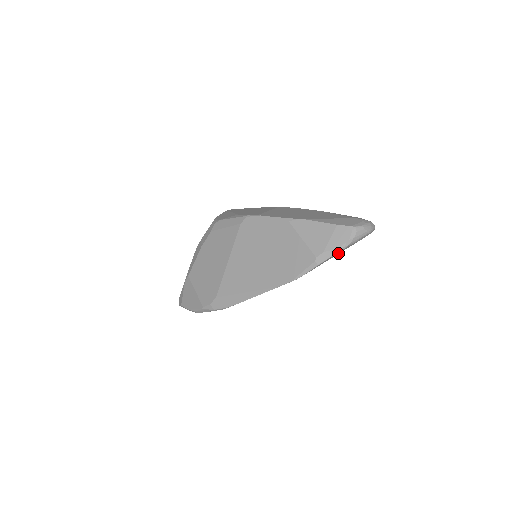
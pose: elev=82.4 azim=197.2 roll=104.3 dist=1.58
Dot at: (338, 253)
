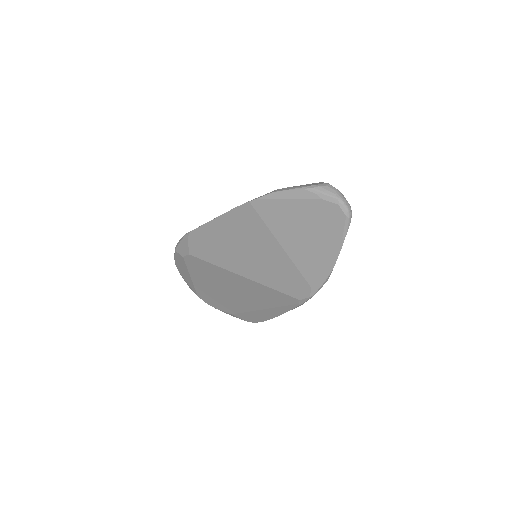
Dot at: (297, 197)
